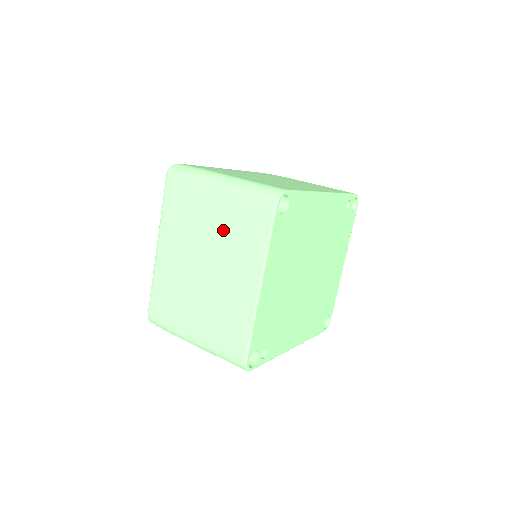
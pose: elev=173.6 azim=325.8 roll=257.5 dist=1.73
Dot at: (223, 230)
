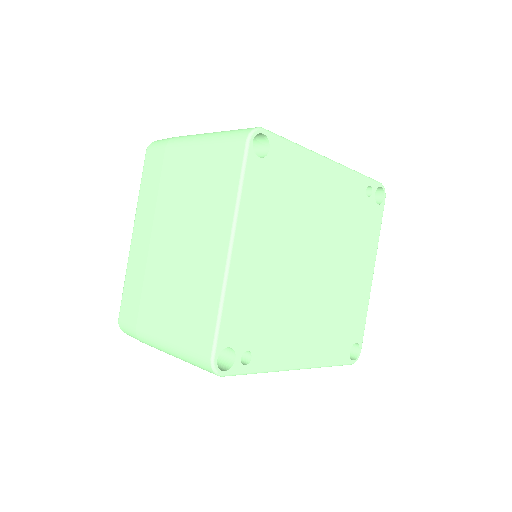
Dot at: (194, 191)
